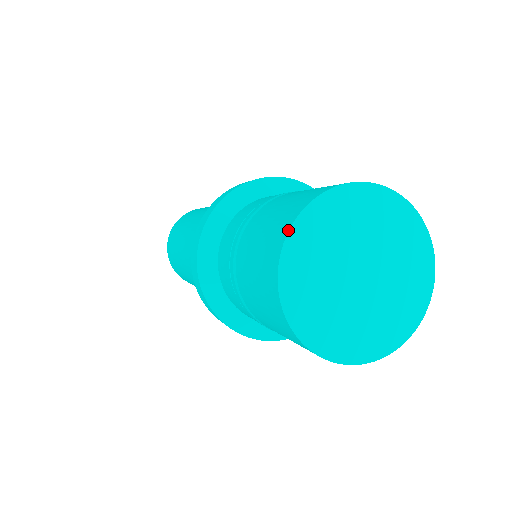
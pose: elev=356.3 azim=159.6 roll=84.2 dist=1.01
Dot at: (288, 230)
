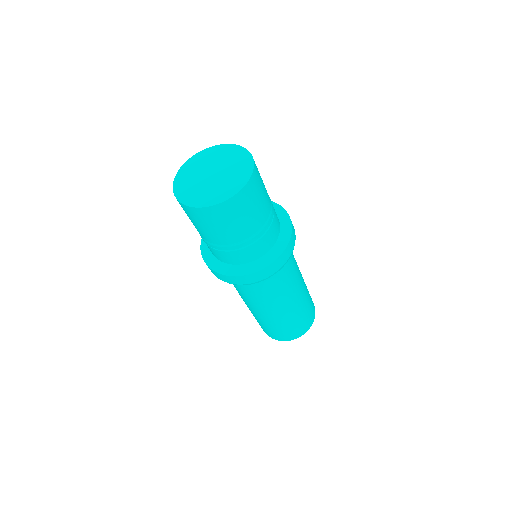
Dot at: (189, 159)
